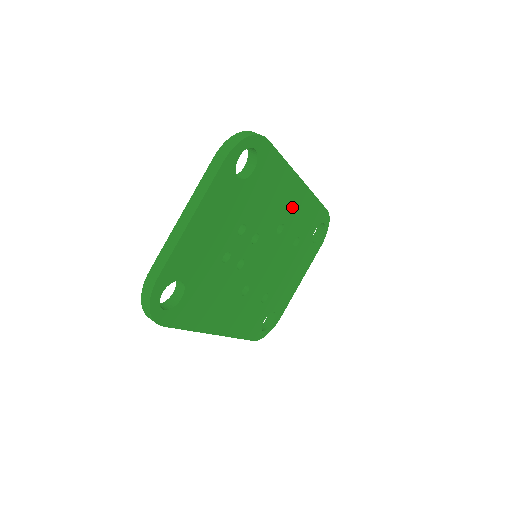
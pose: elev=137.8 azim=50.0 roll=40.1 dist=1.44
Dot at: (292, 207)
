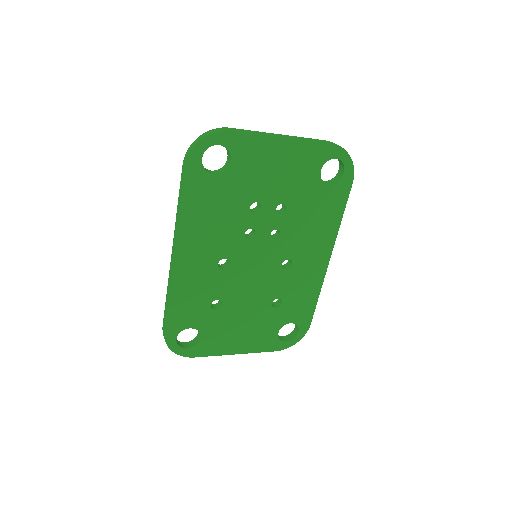
Dot at: (307, 264)
